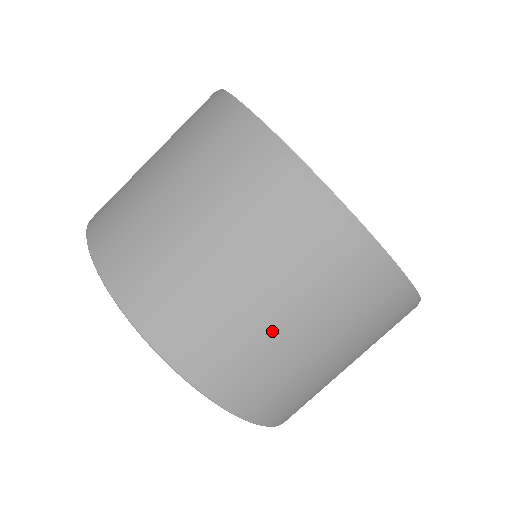
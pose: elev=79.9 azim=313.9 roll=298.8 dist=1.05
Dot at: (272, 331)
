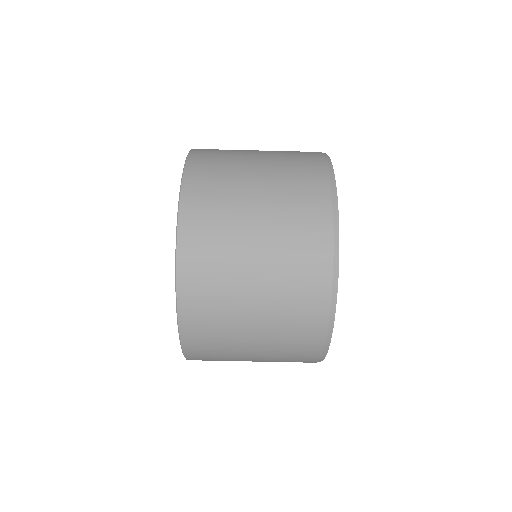
Dot at: (243, 352)
